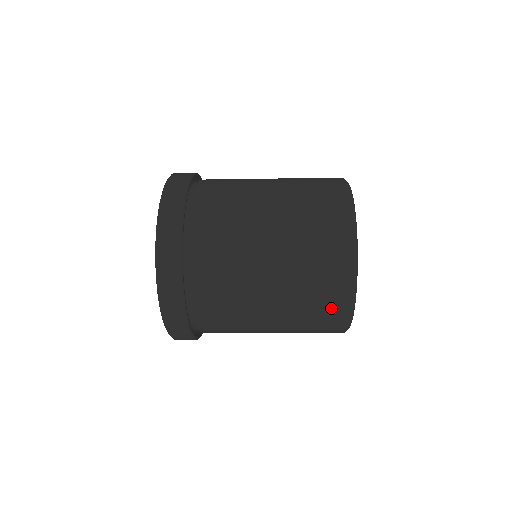
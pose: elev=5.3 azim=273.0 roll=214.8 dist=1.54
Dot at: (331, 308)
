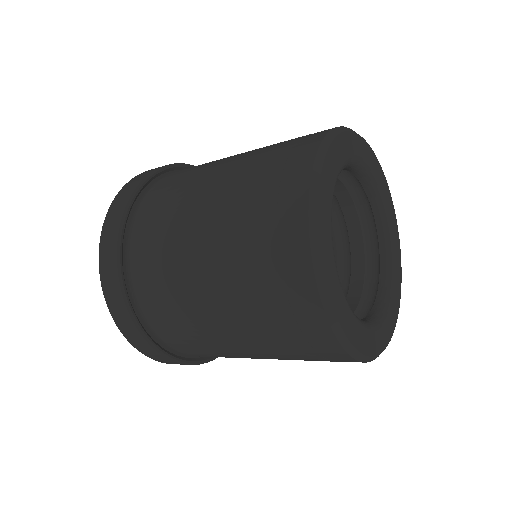
Dot at: (318, 350)
